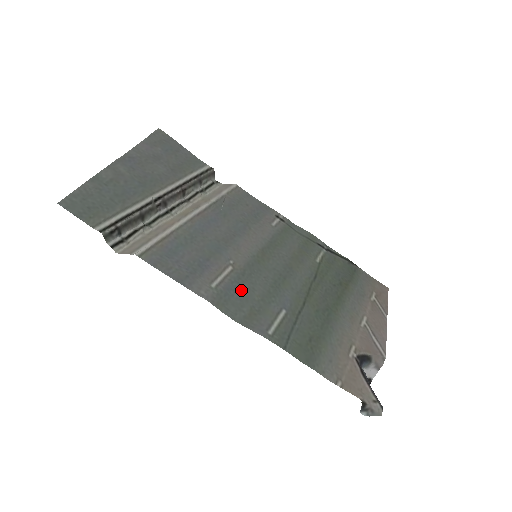
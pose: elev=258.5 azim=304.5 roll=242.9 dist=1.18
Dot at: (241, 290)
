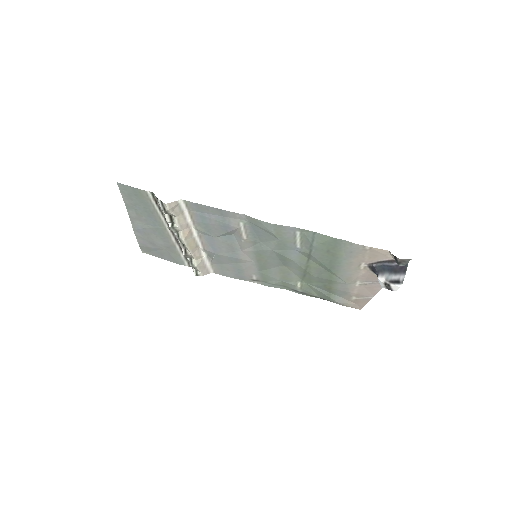
Dot at: (261, 235)
